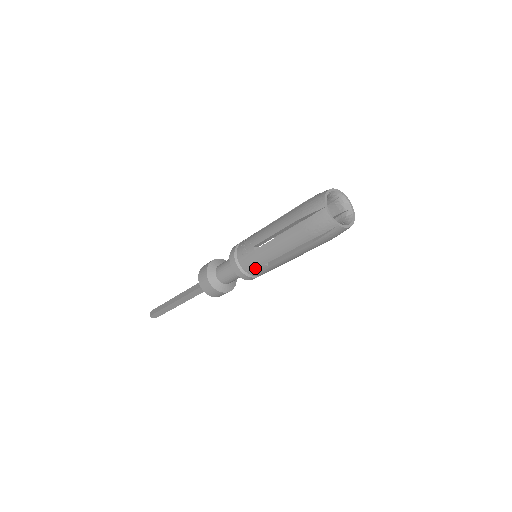
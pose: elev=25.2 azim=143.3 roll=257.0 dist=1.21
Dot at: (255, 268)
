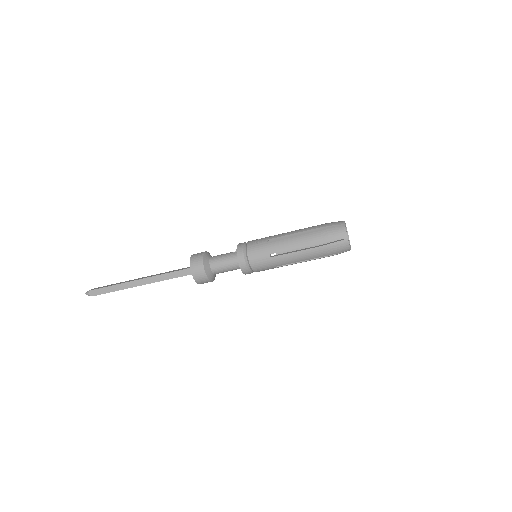
Dot at: (259, 256)
